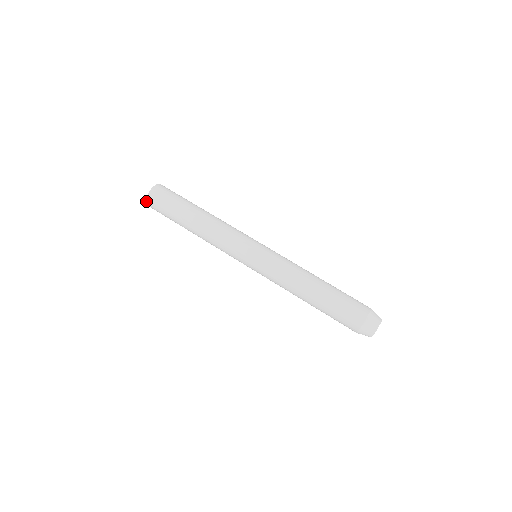
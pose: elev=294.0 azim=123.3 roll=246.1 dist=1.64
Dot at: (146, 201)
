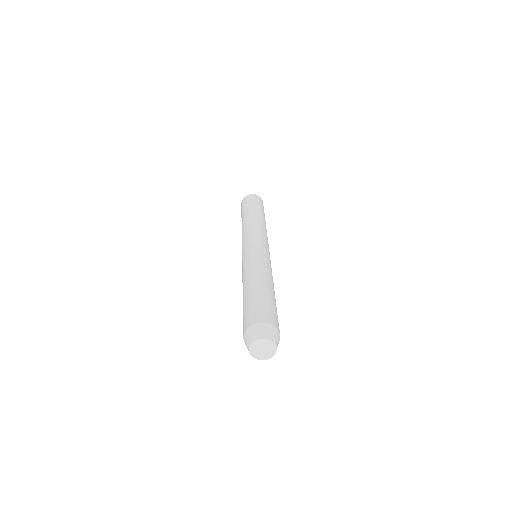
Dot at: occluded
